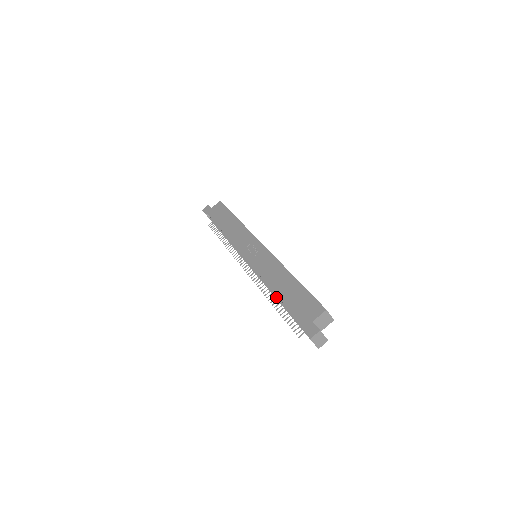
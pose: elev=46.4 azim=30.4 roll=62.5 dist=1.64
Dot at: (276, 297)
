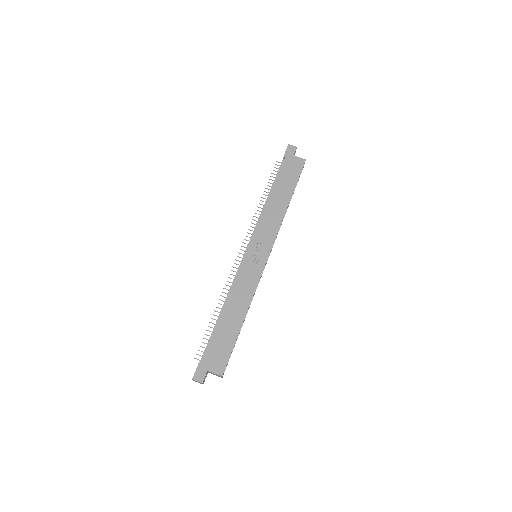
Dot at: occluded
